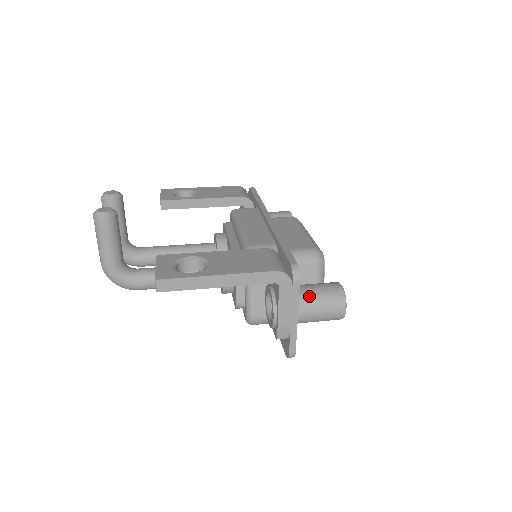
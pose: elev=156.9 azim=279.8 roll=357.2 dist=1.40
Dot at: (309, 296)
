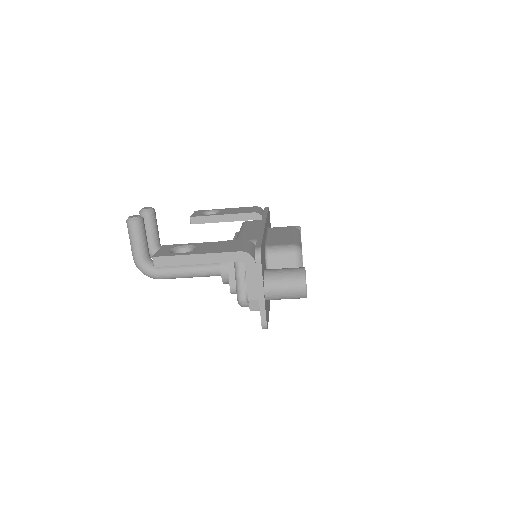
Dot at: (275, 276)
